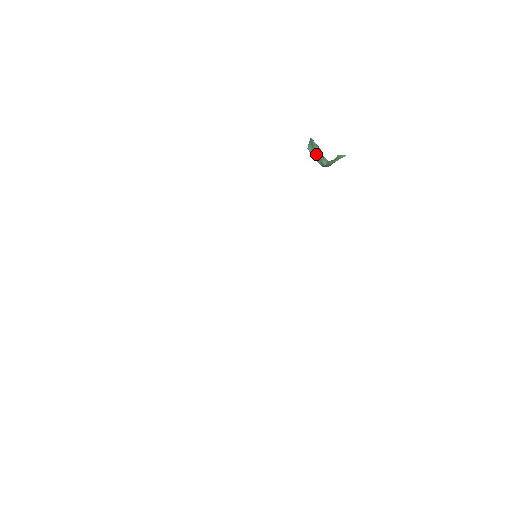
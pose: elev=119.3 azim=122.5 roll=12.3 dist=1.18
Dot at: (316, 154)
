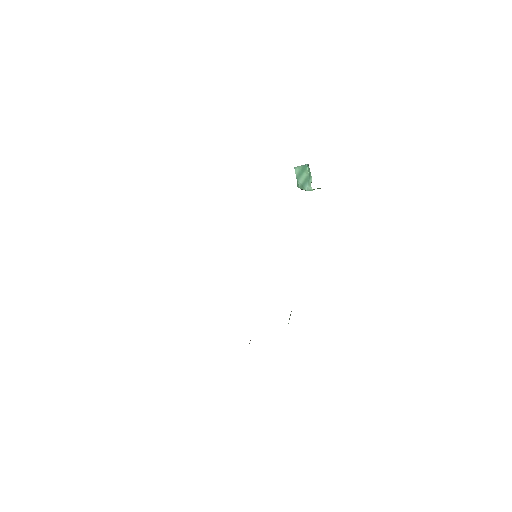
Dot at: (302, 177)
